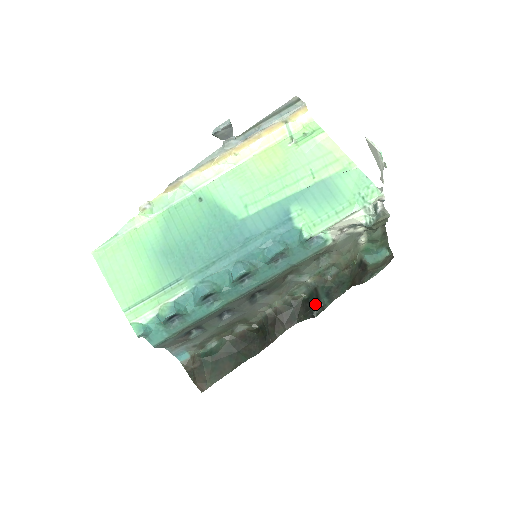
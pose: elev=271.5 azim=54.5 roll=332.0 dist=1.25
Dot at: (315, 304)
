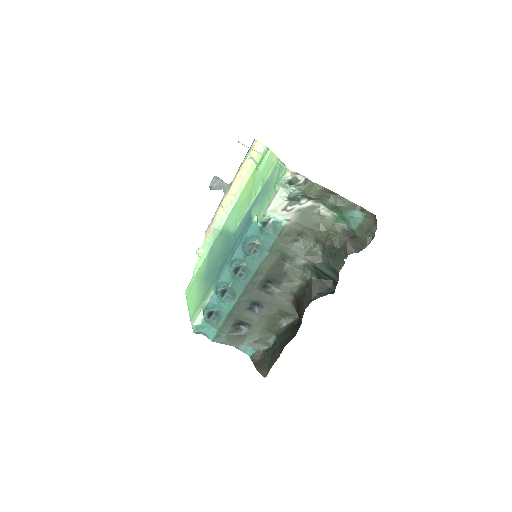
Dot at: (331, 283)
